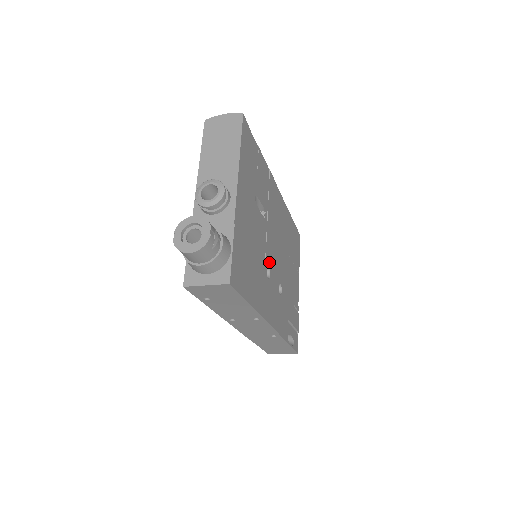
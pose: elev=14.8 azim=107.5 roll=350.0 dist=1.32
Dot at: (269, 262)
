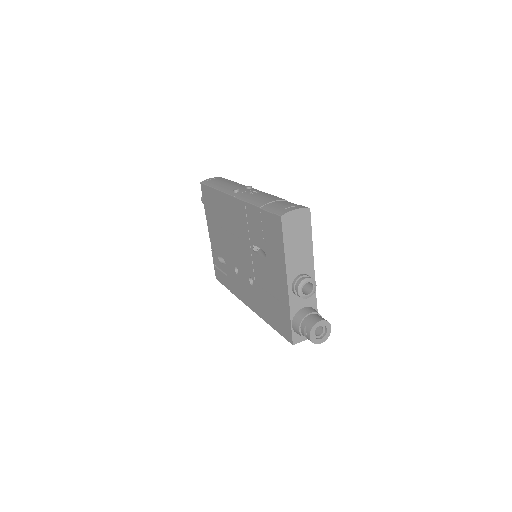
Dot at: occluded
